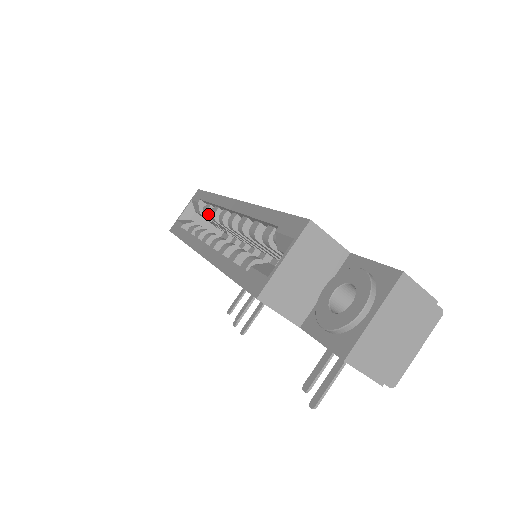
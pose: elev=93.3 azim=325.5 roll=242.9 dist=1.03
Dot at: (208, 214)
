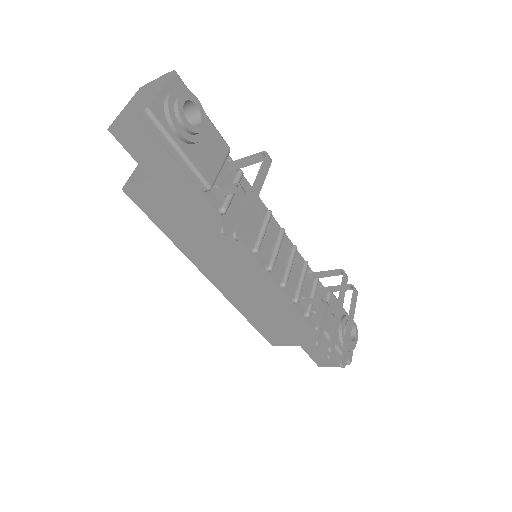
Dot at: occluded
